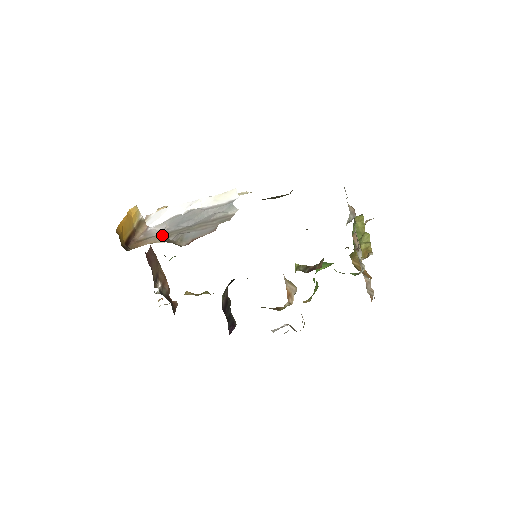
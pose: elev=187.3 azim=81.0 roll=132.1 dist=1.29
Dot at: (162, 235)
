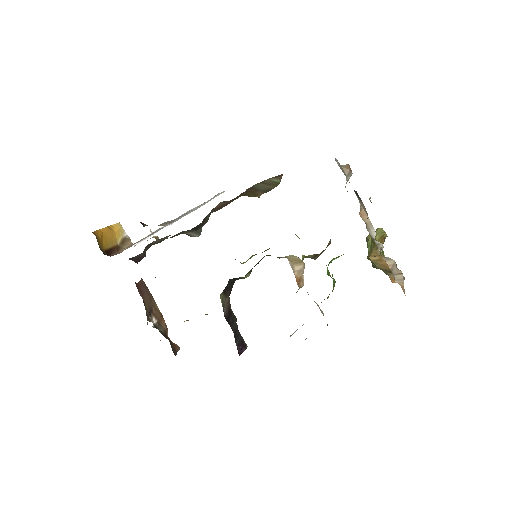
Dot at: (141, 223)
